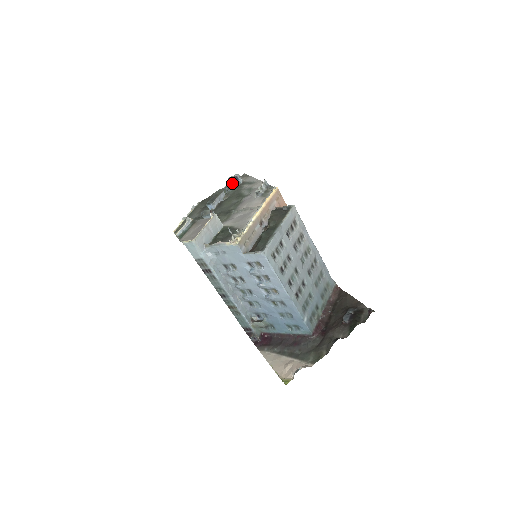
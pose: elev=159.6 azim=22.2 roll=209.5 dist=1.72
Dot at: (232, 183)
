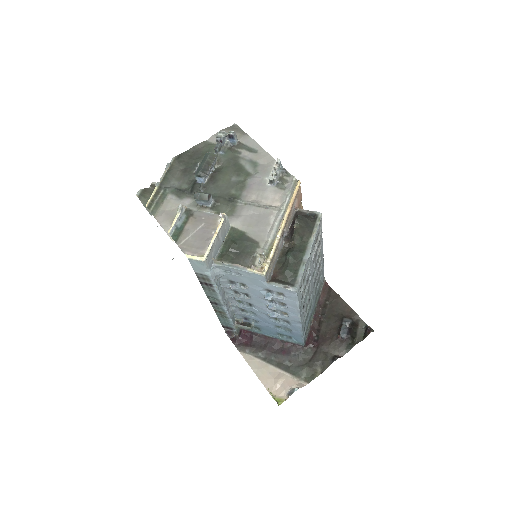
Dot at: (224, 141)
